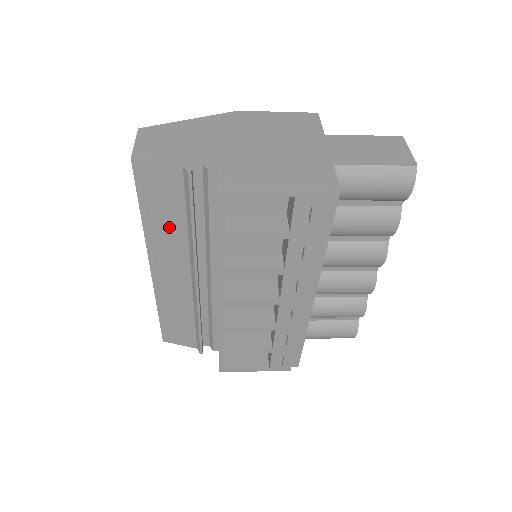
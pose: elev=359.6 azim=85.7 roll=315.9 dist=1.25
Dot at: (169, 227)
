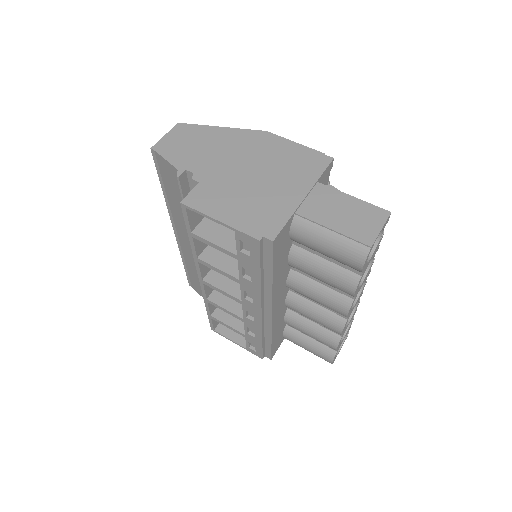
Dot at: (178, 207)
